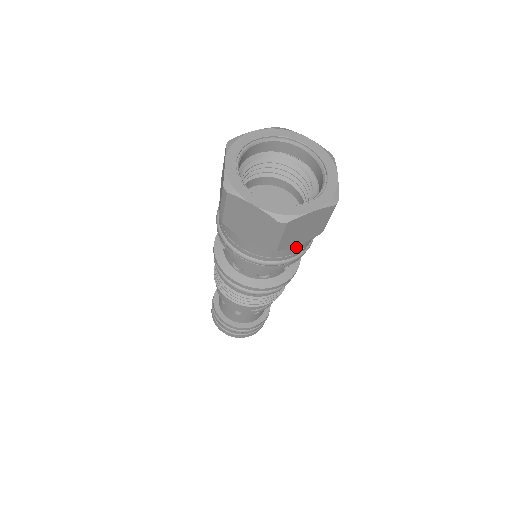
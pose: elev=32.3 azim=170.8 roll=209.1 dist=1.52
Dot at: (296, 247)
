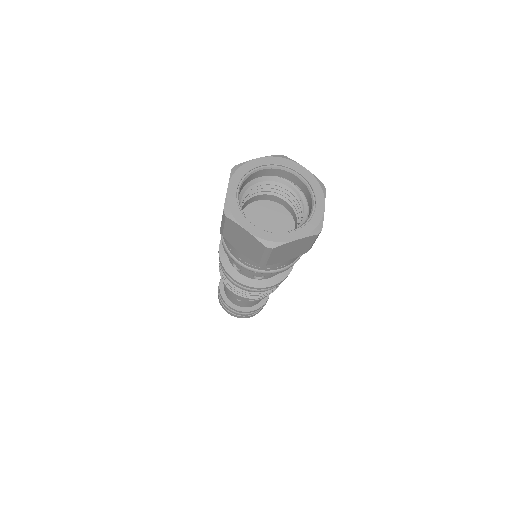
Dot at: (284, 262)
